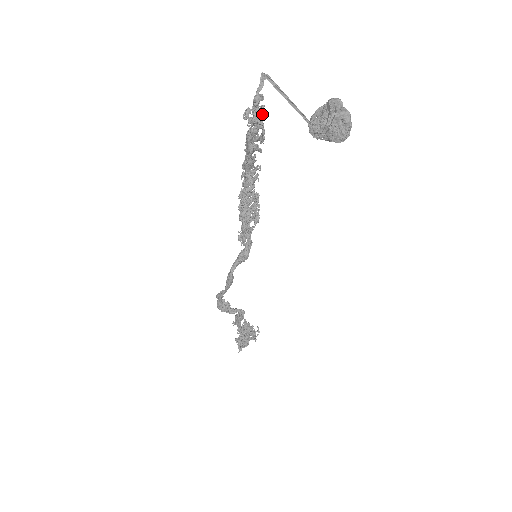
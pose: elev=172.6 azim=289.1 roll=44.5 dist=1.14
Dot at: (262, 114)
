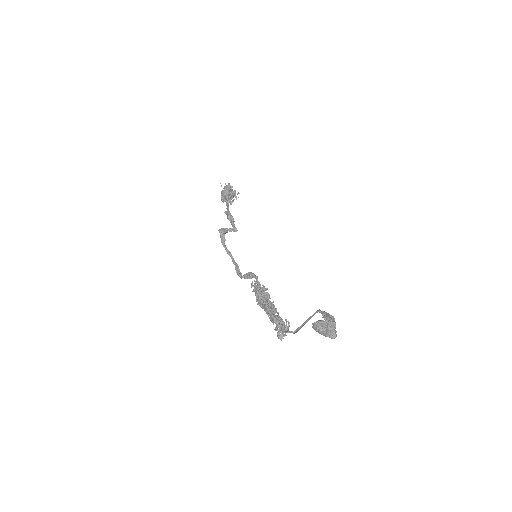
Dot at: occluded
